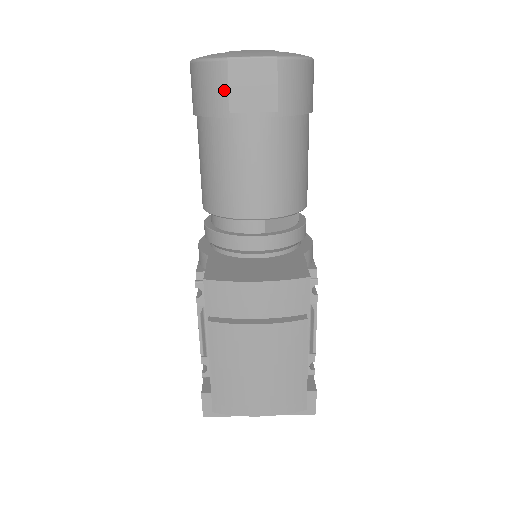
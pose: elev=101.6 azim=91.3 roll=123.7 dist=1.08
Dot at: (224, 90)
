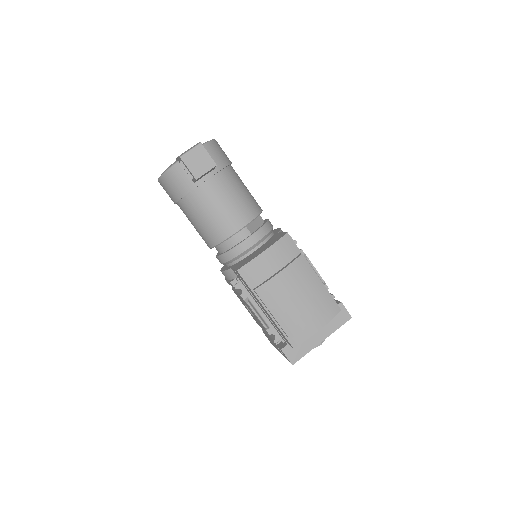
Dot at: (185, 177)
